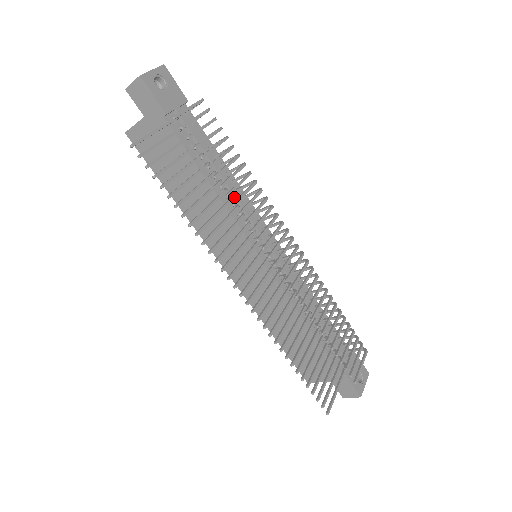
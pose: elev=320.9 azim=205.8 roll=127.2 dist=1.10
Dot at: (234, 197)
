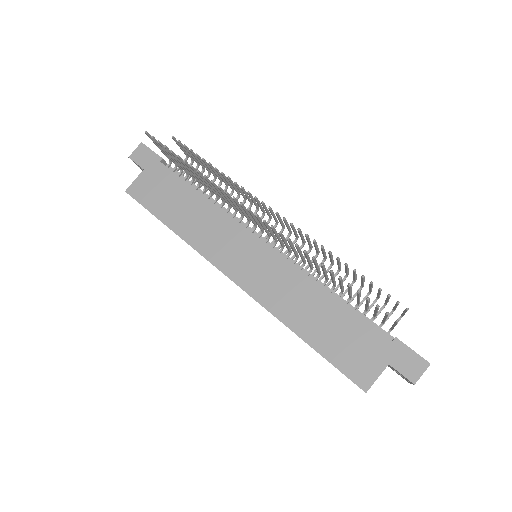
Dot at: (224, 209)
